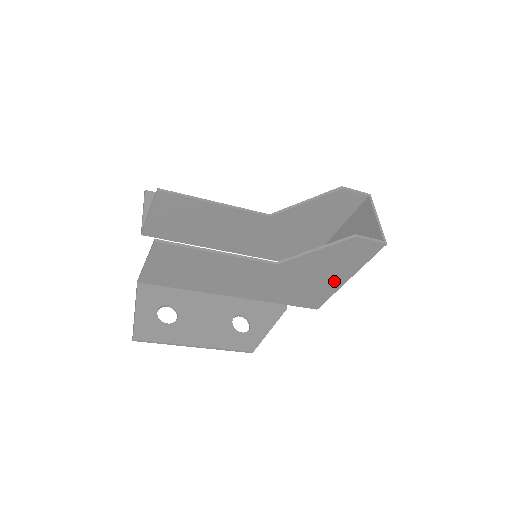
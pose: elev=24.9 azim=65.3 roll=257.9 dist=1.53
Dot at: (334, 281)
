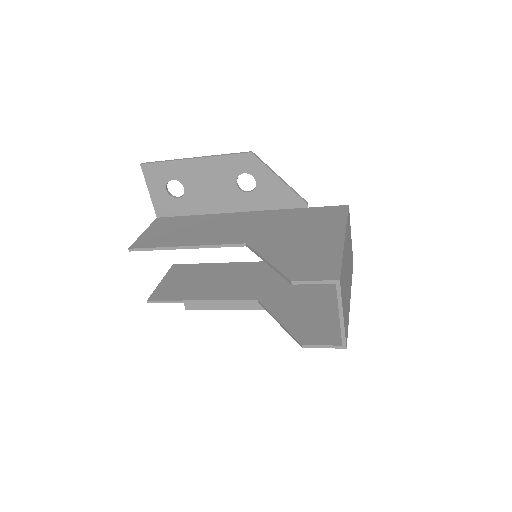
Dot at: (335, 295)
